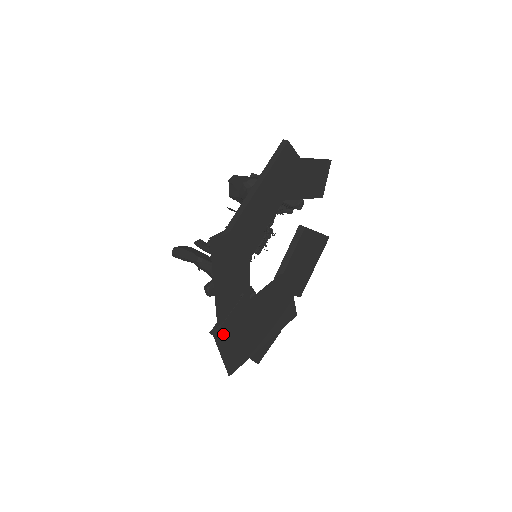
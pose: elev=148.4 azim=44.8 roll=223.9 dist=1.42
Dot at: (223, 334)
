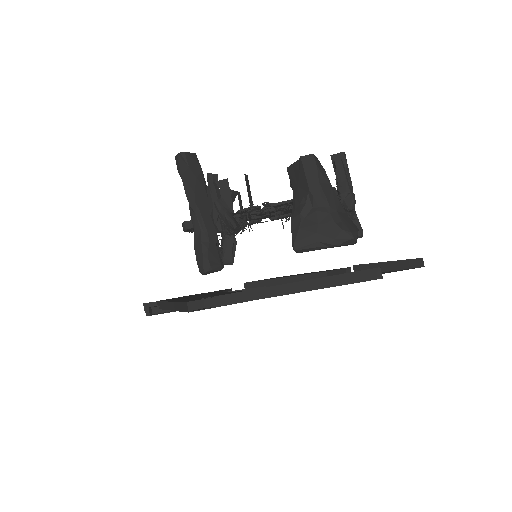
Dot at: occluded
